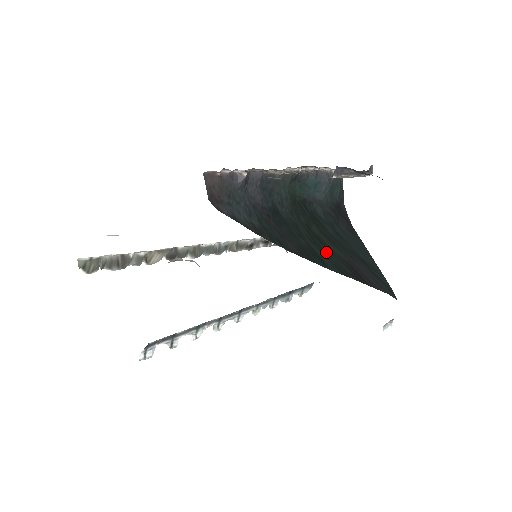
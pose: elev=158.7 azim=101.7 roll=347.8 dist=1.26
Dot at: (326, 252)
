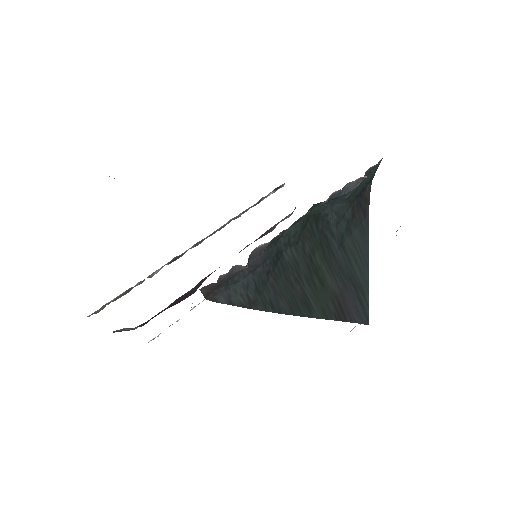
Dot at: (319, 291)
